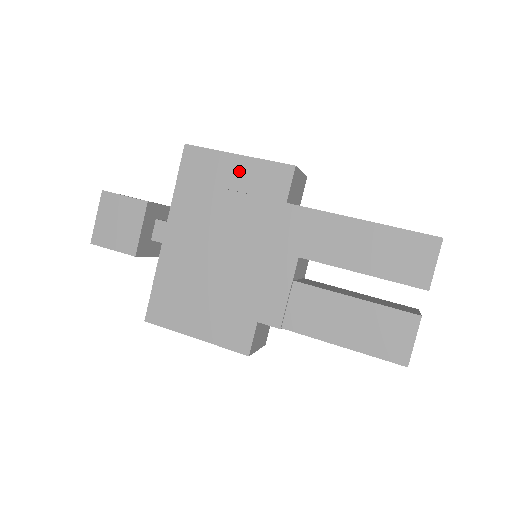
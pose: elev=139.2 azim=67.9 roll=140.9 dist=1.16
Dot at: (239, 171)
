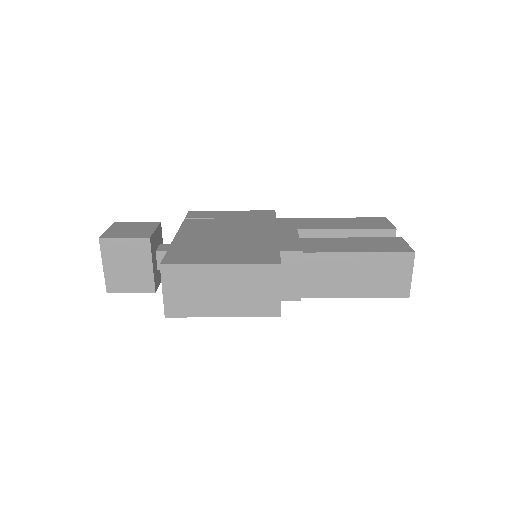
Dot at: (235, 214)
